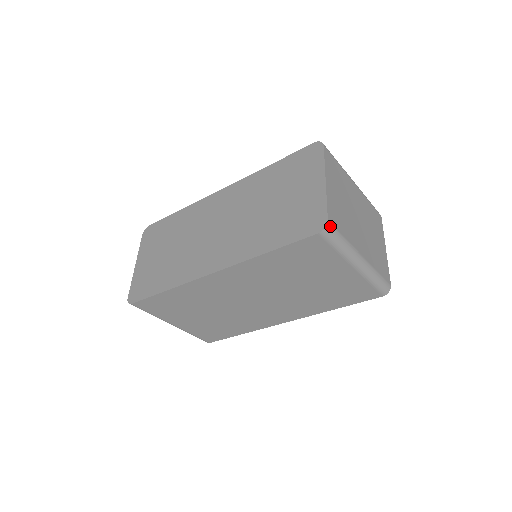
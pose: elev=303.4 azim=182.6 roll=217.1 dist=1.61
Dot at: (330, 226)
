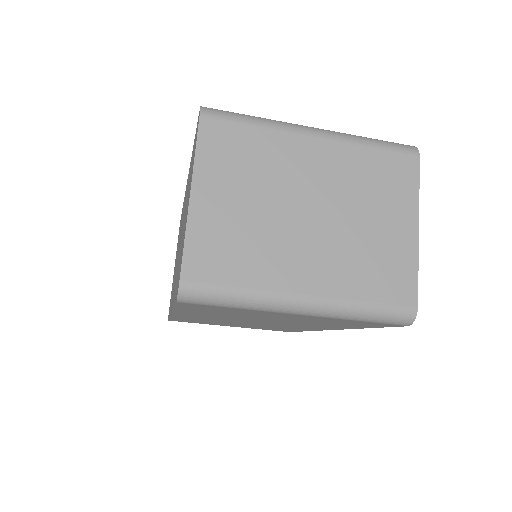
Dot at: (189, 288)
